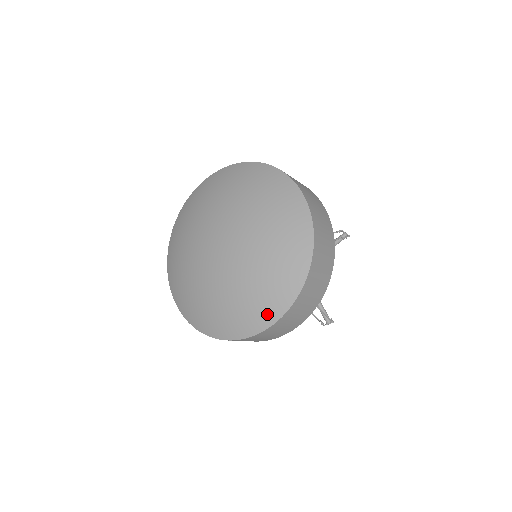
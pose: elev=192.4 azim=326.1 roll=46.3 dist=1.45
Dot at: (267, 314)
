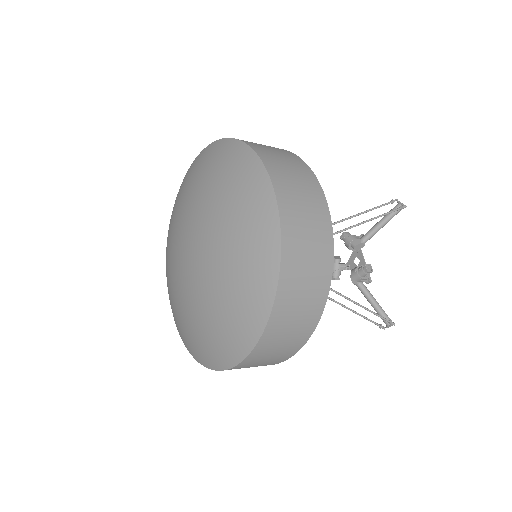
Dot at: (240, 341)
